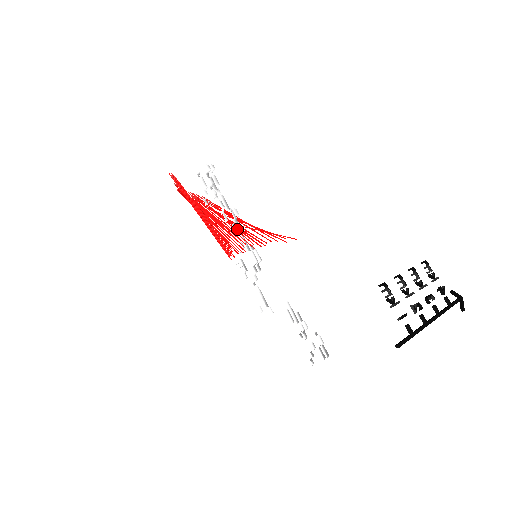
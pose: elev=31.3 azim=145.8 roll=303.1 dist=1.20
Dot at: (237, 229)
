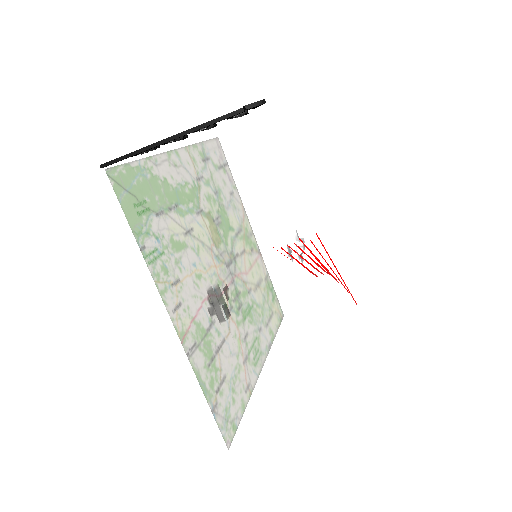
Dot at: occluded
